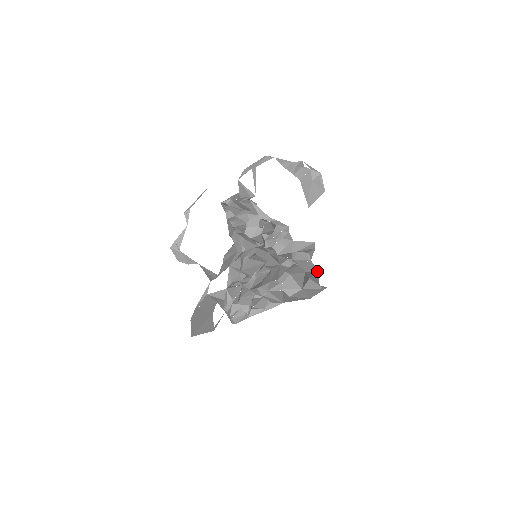
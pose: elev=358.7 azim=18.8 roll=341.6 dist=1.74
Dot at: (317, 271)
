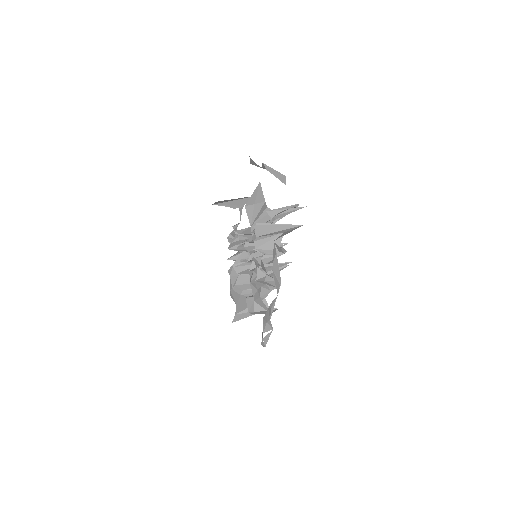
Dot at: occluded
